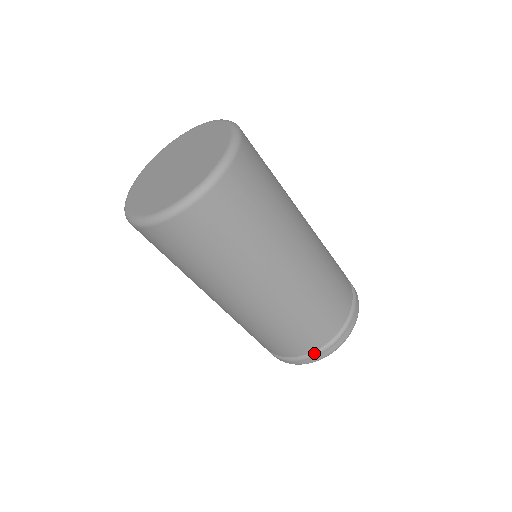
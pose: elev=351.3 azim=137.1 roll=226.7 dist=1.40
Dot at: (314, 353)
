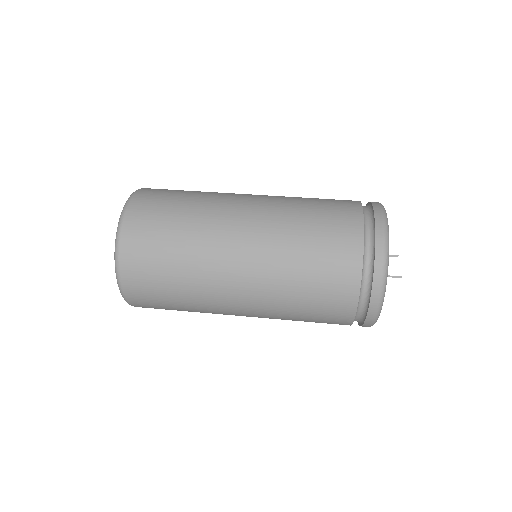
Dot at: (365, 310)
